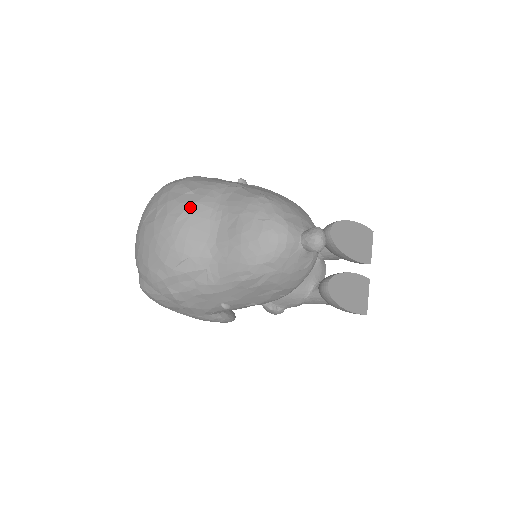
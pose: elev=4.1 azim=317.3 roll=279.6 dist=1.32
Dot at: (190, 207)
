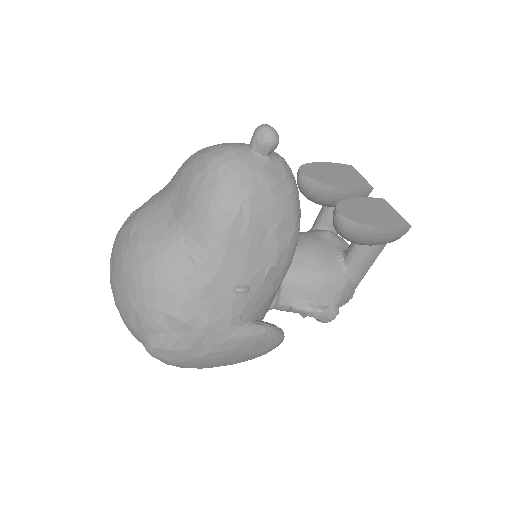
Dot at: (136, 218)
